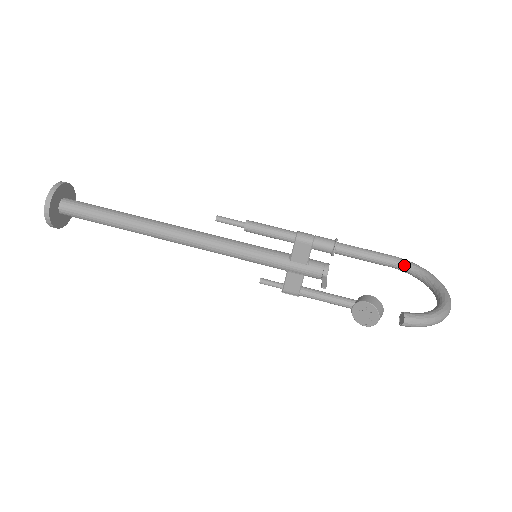
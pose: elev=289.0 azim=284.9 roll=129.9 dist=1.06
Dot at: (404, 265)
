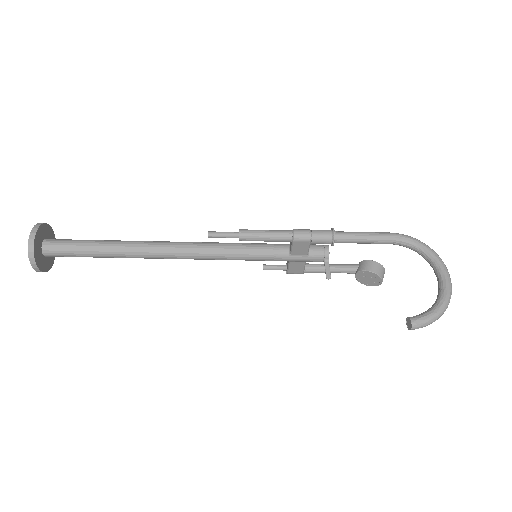
Dot at: (403, 243)
